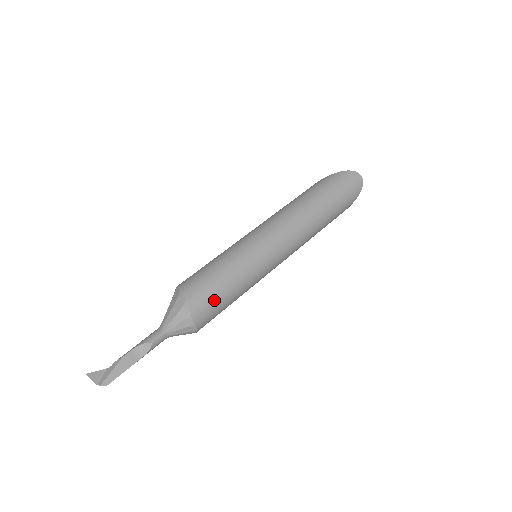
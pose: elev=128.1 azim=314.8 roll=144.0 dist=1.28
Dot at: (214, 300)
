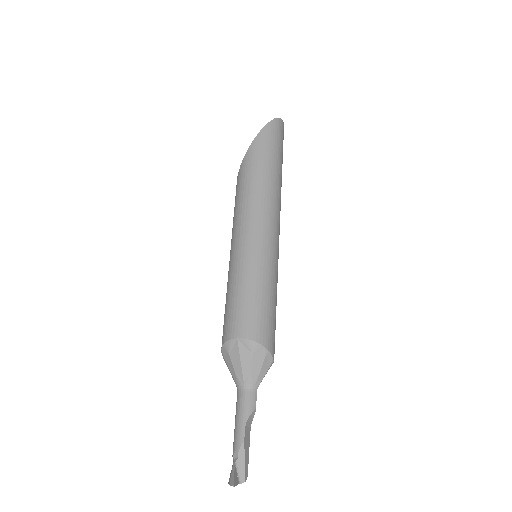
Dot at: occluded
